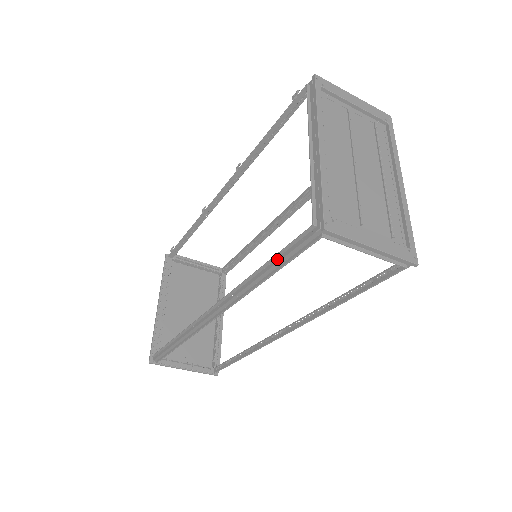
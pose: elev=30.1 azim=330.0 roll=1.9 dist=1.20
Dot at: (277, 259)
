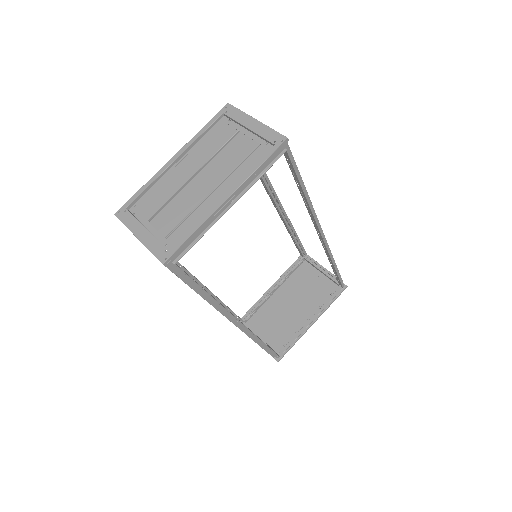
Dot at: occluded
